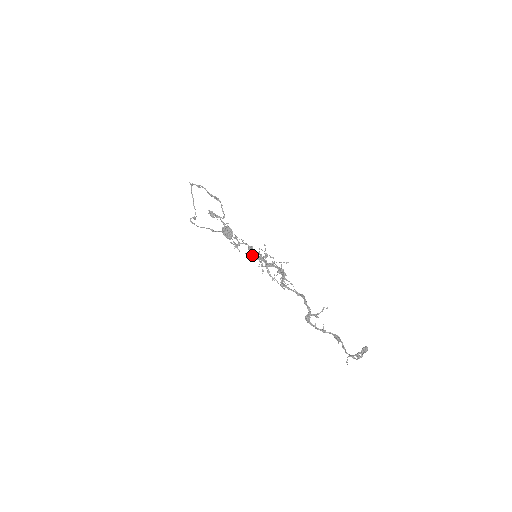
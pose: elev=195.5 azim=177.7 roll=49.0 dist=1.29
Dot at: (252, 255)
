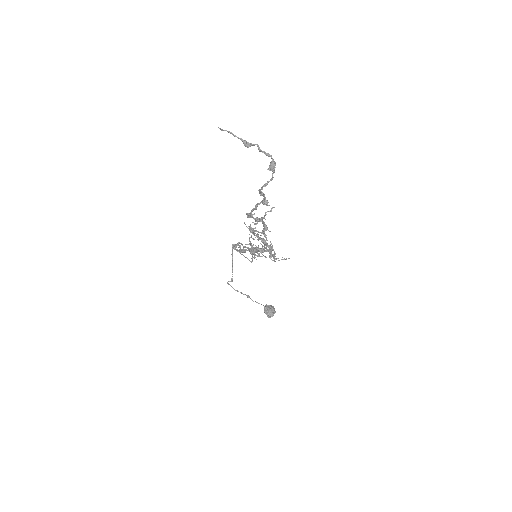
Dot at: (249, 249)
